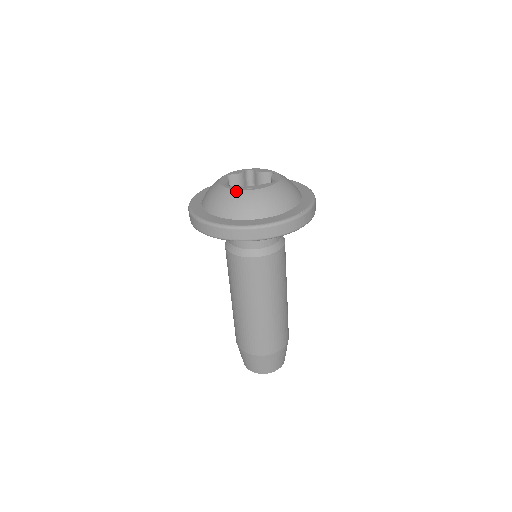
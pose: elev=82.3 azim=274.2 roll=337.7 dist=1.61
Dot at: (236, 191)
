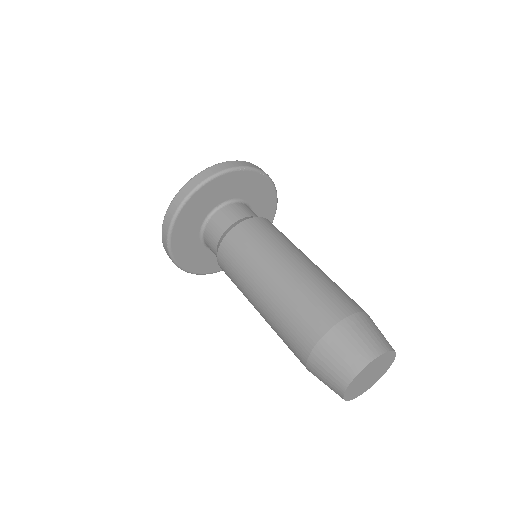
Dot at: occluded
